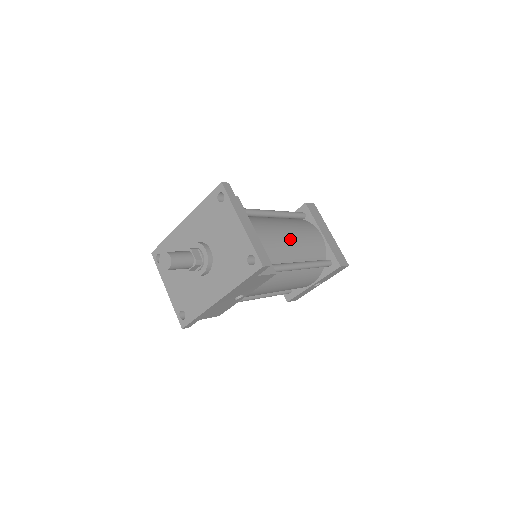
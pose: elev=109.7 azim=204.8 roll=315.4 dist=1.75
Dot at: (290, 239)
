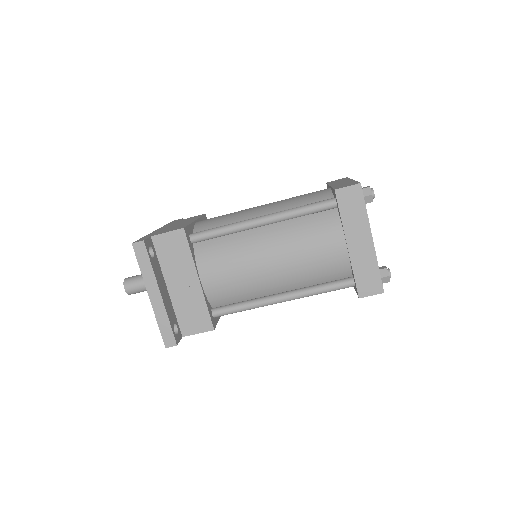
Dot at: (266, 270)
